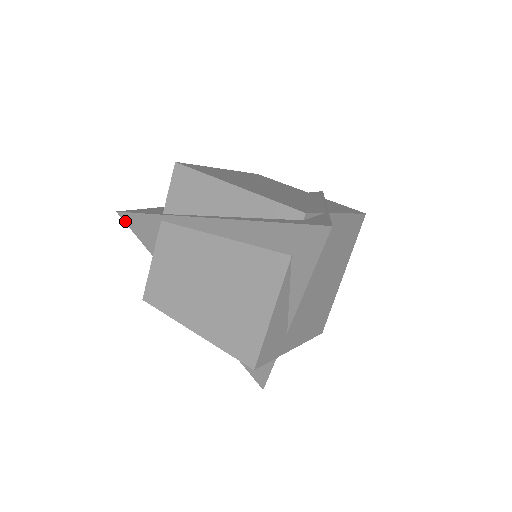
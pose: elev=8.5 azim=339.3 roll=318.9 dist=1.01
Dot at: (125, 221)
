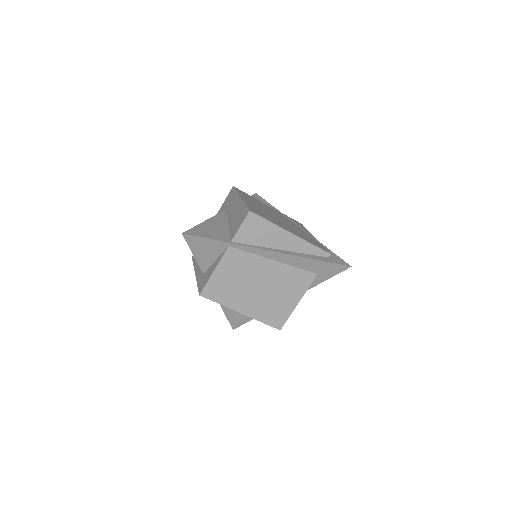
Dot at: (186, 240)
